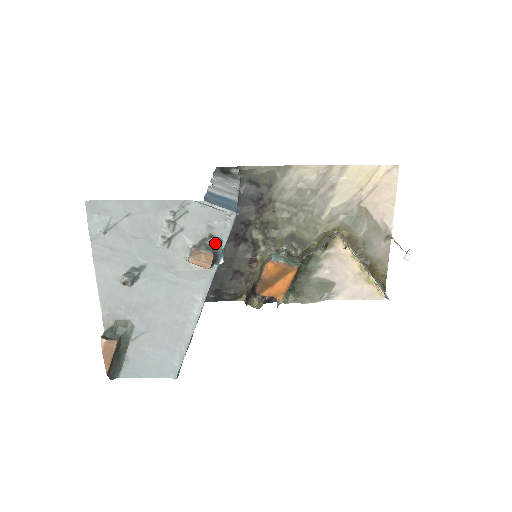
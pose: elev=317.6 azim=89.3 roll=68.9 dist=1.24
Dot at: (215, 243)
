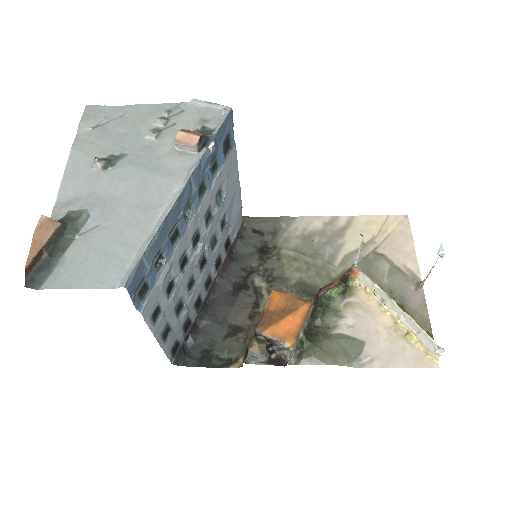
Dot at: (207, 132)
